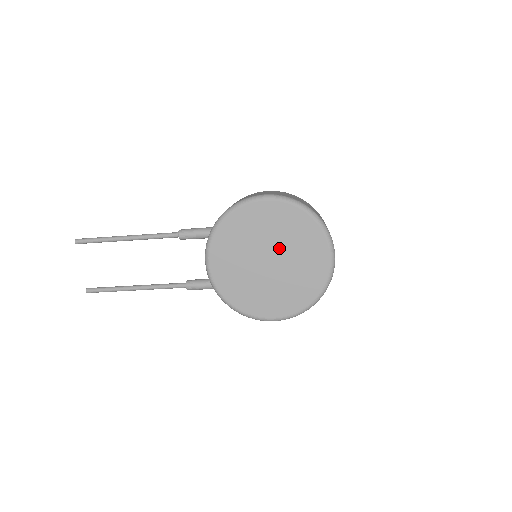
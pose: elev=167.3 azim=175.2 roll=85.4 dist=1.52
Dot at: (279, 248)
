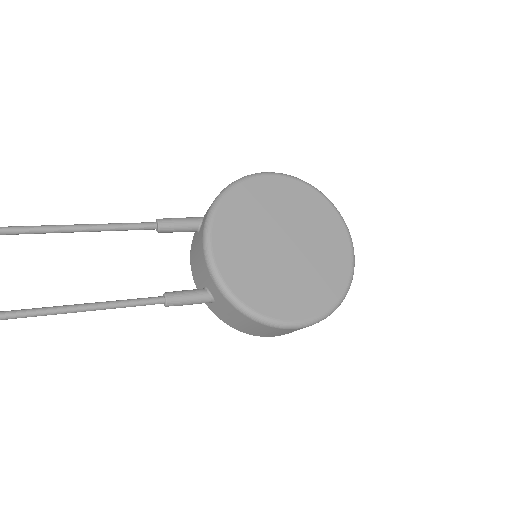
Dot at: (295, 230)
